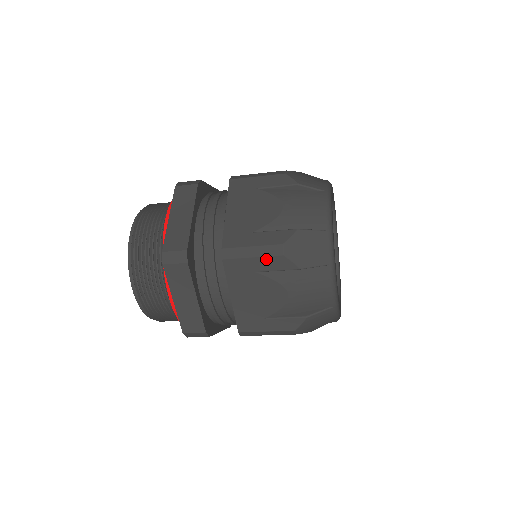
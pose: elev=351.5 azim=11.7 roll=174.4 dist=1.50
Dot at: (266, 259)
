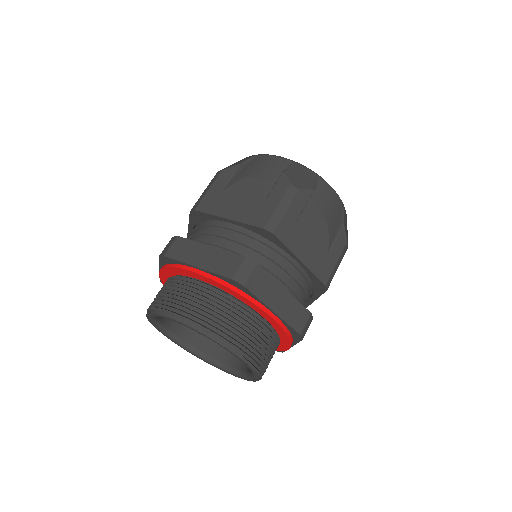
Dot at: (216, 182)
